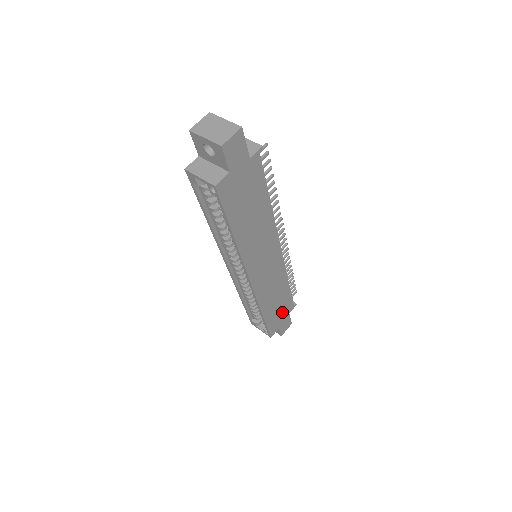
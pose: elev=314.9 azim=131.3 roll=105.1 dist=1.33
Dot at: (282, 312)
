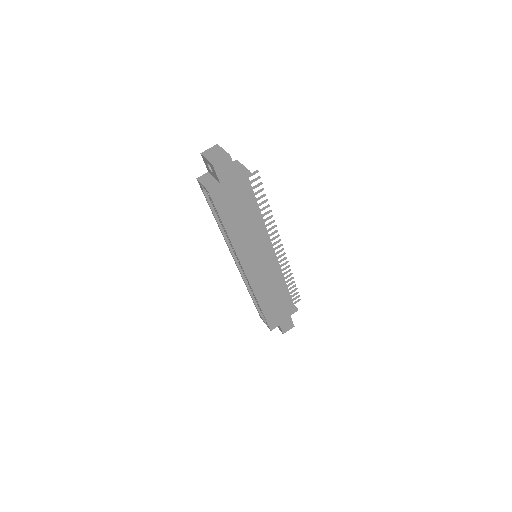
Dot at: (282, 311)
